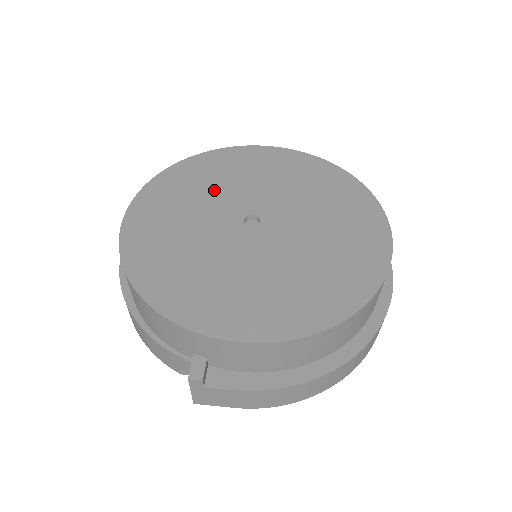
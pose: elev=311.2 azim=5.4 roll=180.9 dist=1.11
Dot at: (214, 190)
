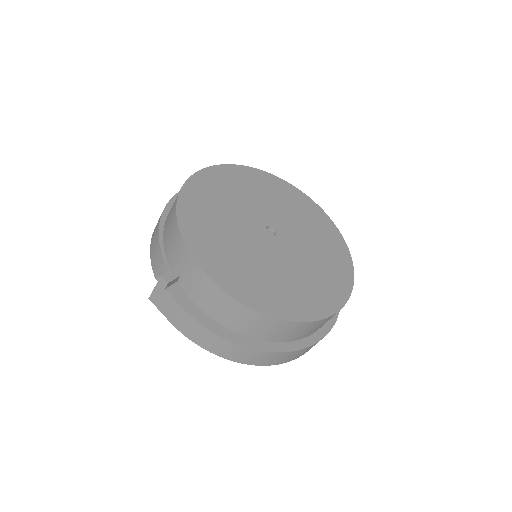
Dot at: (265, 199)
